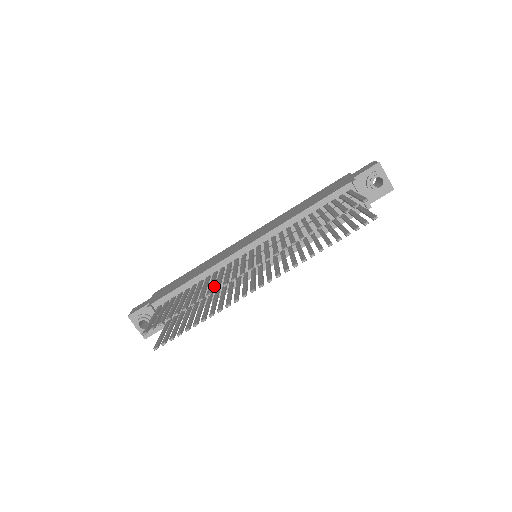
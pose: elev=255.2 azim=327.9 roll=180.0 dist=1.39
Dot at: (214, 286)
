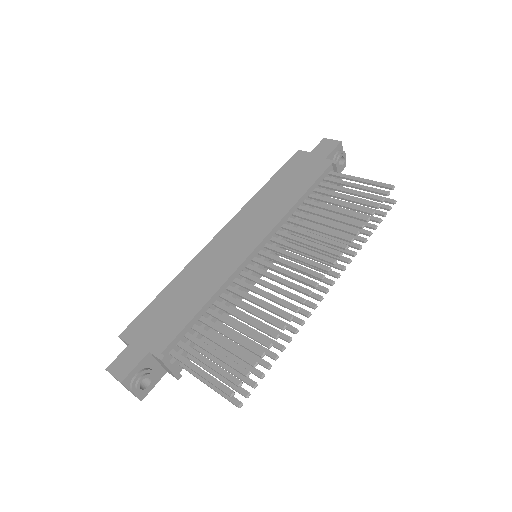
Dot at: (230, 304)
